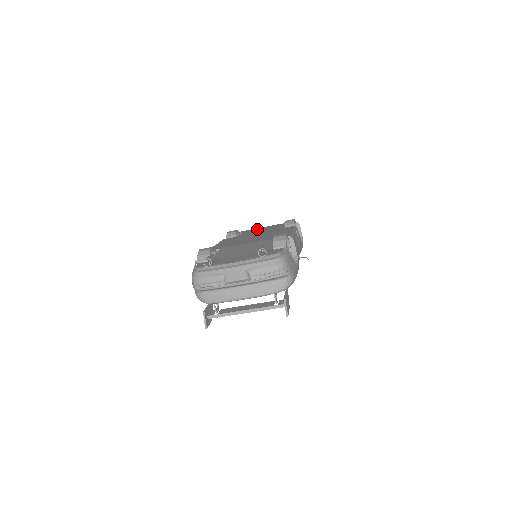
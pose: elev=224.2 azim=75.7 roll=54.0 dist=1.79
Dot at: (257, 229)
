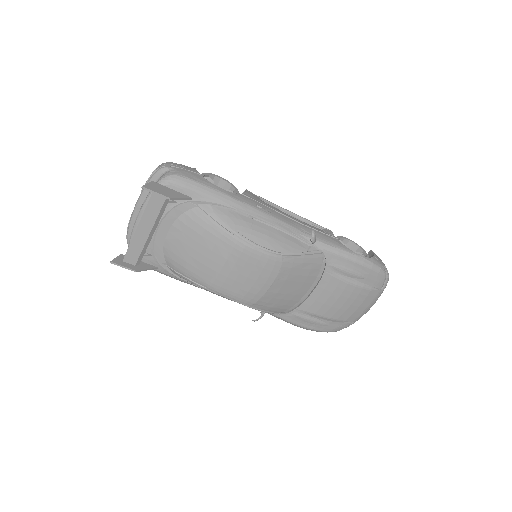
Dot at: occluded
